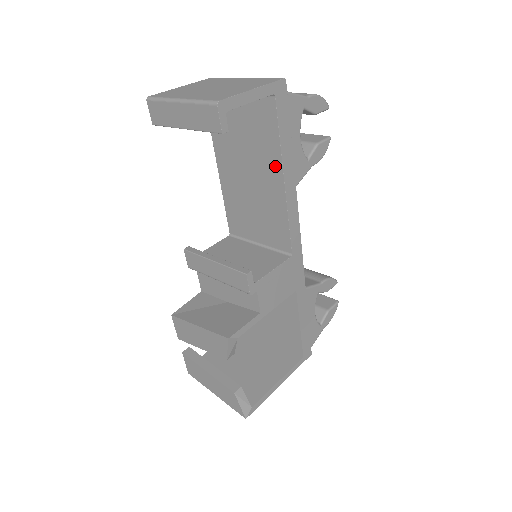
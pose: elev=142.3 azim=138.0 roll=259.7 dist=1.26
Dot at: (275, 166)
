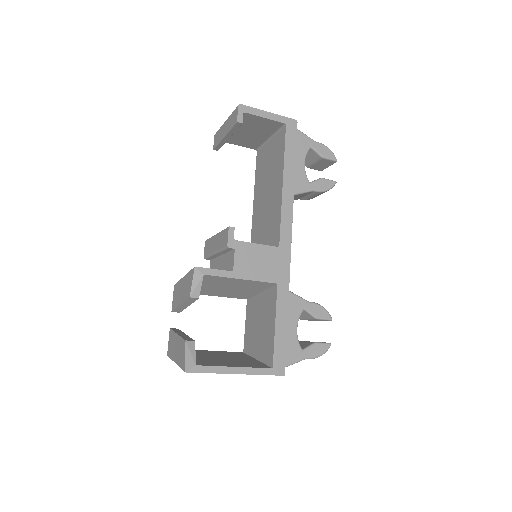
Dot at: (280, 175)
